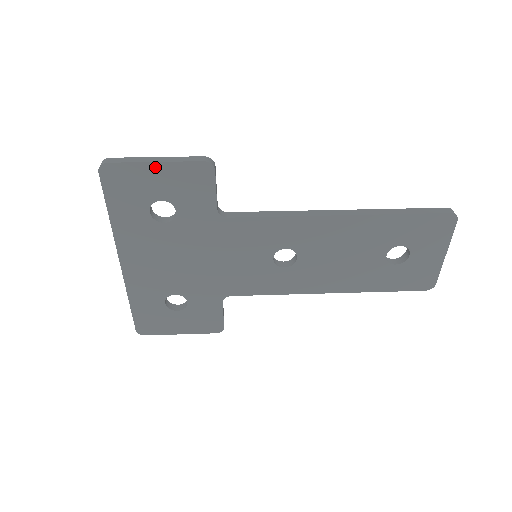
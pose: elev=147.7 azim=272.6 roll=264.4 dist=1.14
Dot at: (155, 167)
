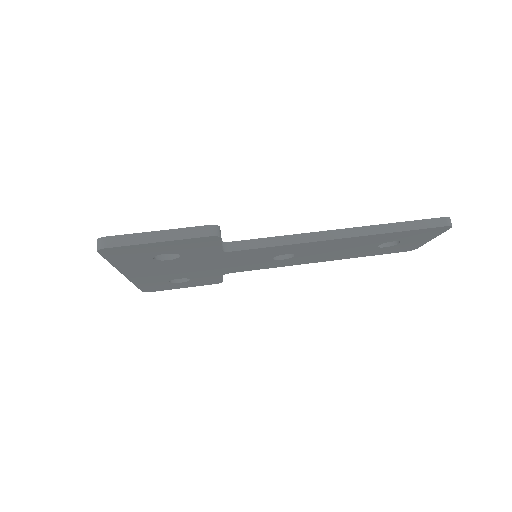
Dot at: (158, 244)
